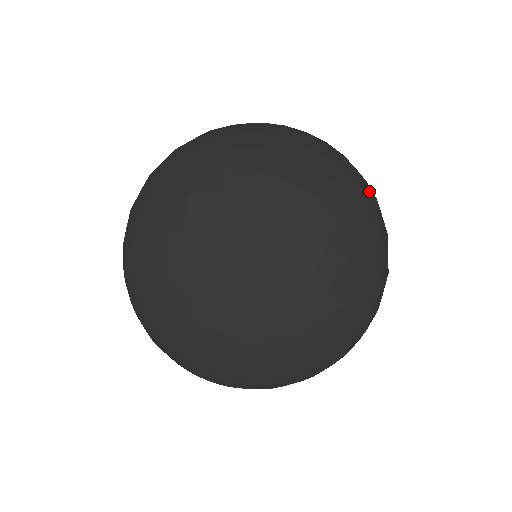
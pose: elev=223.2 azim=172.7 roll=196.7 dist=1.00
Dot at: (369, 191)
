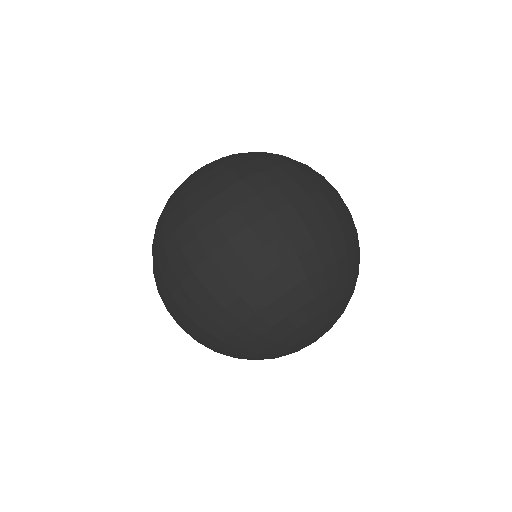
Dot at: occluded
